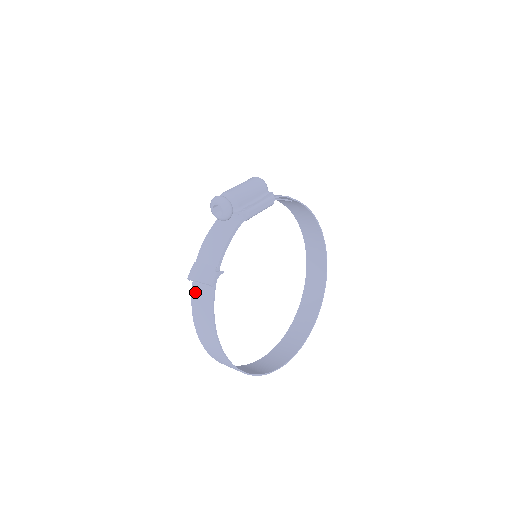
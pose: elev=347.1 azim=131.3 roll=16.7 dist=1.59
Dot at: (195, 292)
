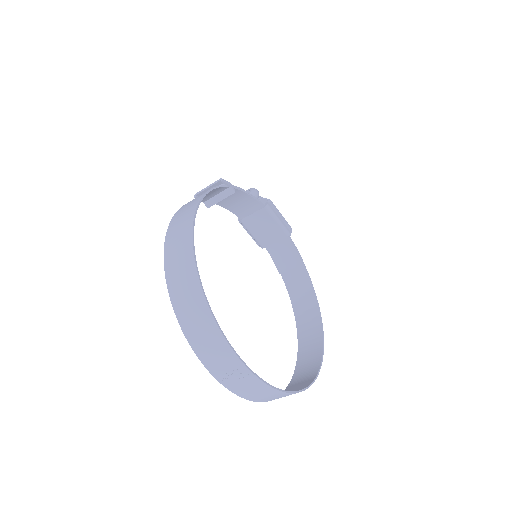
Dot at: occluded
